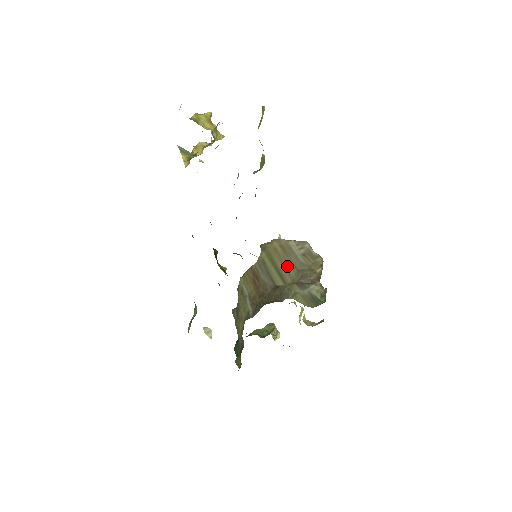
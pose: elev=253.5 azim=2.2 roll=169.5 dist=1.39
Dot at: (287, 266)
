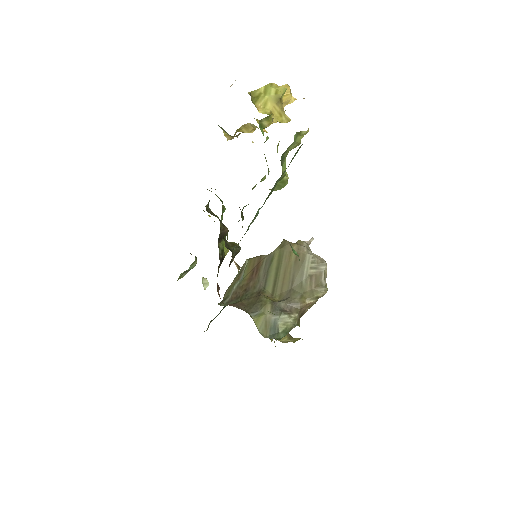
Dot at: (286, 278)
